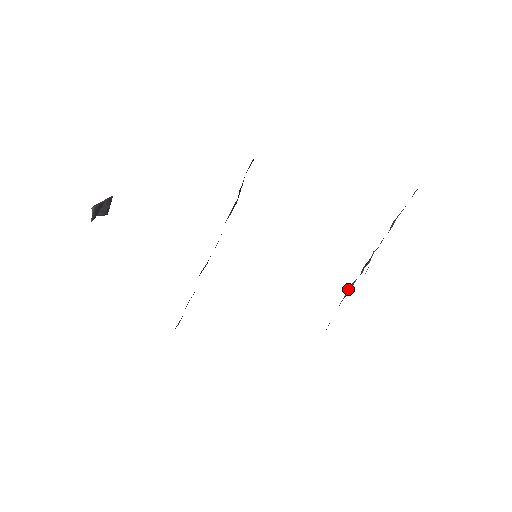
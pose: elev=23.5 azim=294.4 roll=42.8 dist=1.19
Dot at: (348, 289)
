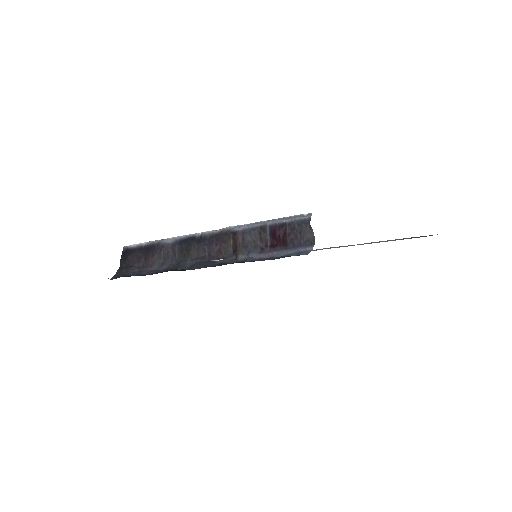
Dot at: occluded
